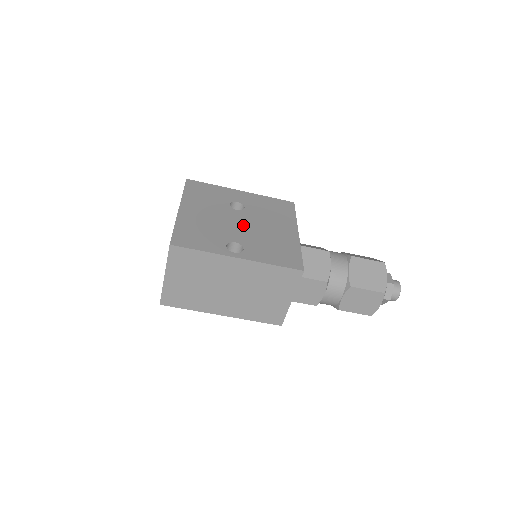
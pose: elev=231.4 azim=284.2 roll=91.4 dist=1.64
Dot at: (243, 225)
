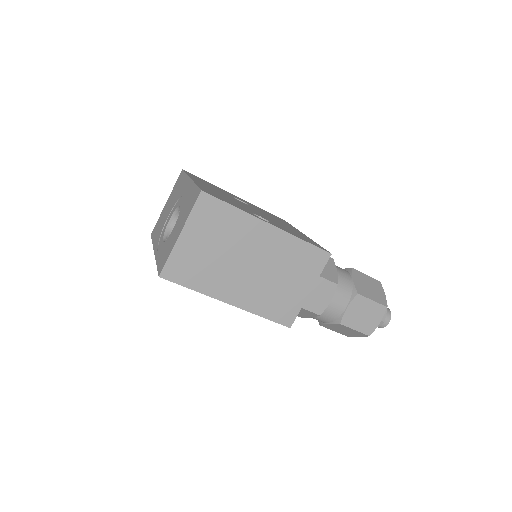
Dot at: (256, 211)
